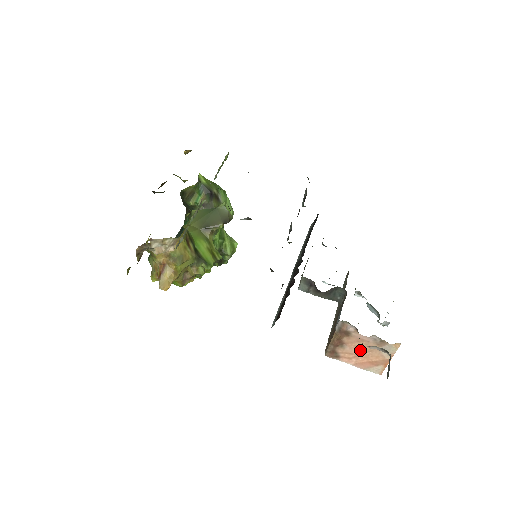
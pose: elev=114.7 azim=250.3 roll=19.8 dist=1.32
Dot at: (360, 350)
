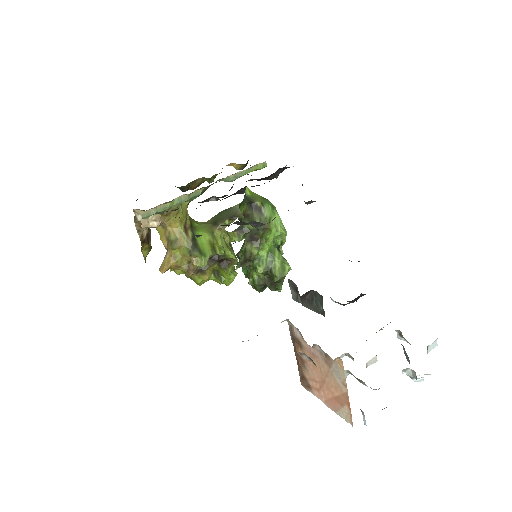
Dot at: (319, 374)
